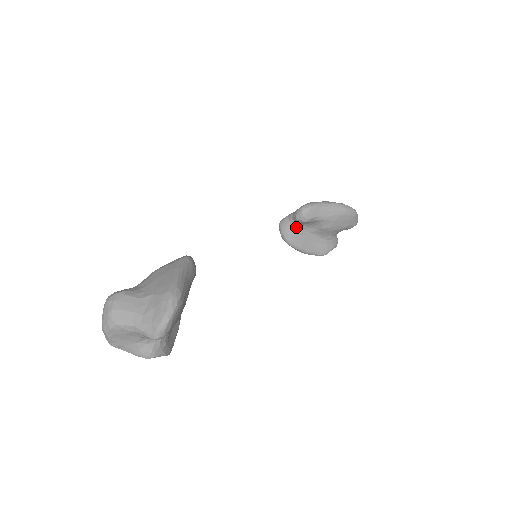
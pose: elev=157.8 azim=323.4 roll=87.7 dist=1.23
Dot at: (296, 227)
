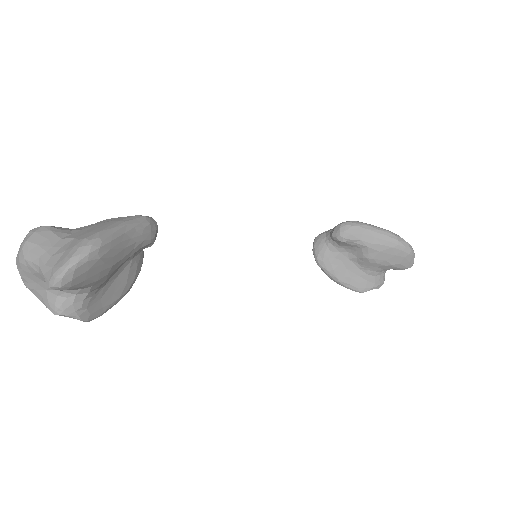
Dot at: (331, 246)
